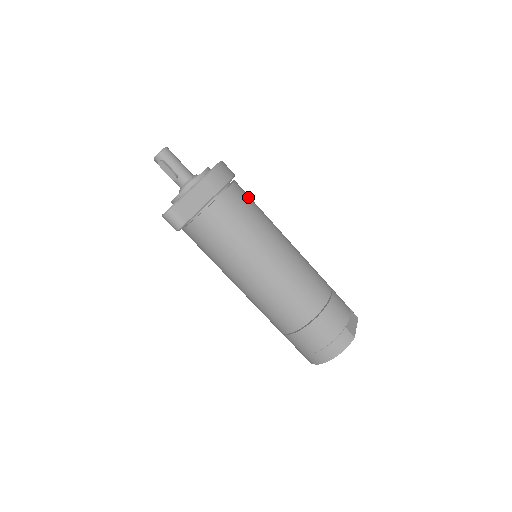
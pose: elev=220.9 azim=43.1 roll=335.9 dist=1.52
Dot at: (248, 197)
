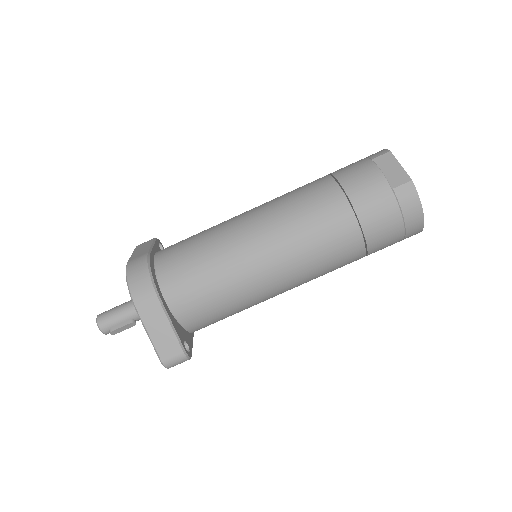
Dot at: (179, 252)
